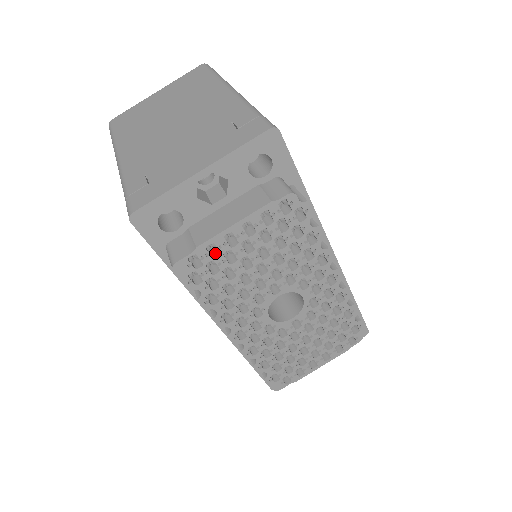
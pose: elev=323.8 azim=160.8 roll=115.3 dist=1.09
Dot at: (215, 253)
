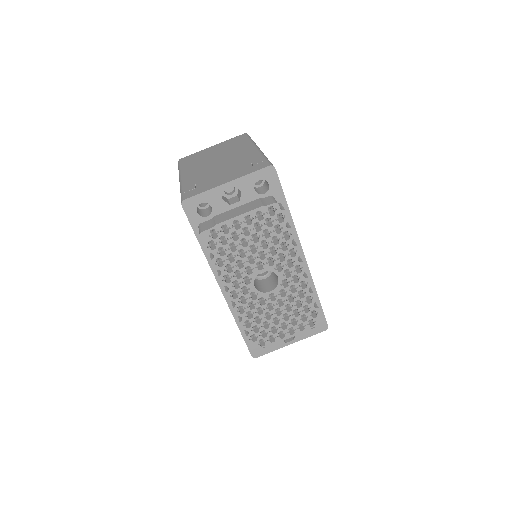
Dot at: (226, 232)
